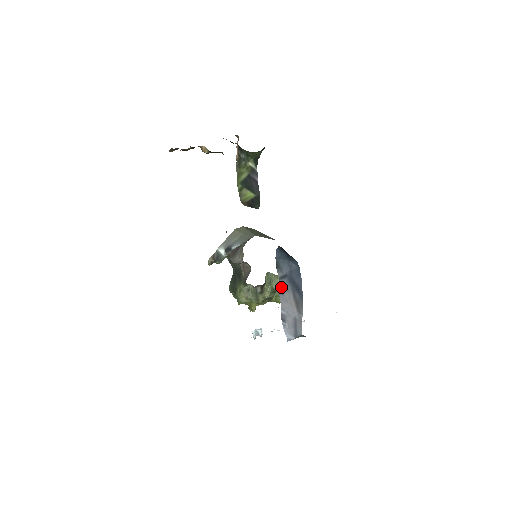
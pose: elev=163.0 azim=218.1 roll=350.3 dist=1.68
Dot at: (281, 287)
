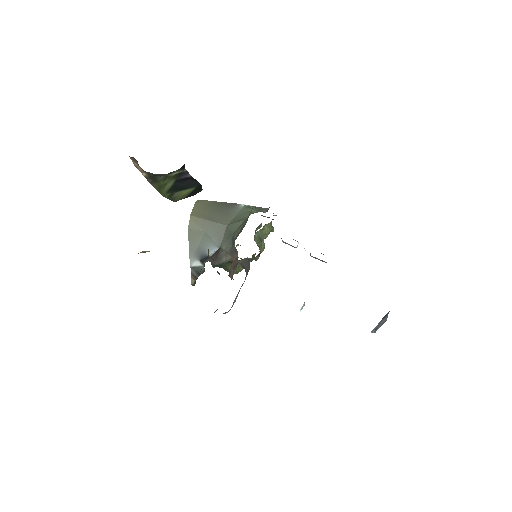
Dot at: occluded
